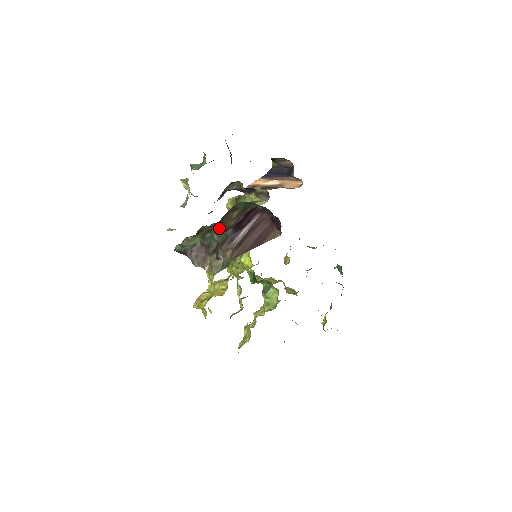
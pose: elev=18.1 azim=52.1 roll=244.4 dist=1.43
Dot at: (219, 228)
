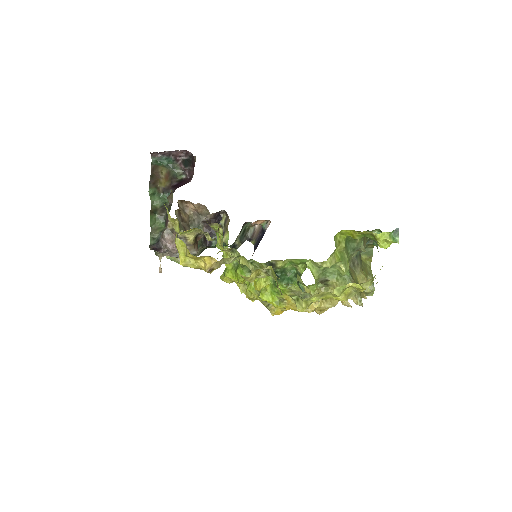
Dot at: (155, 185)
